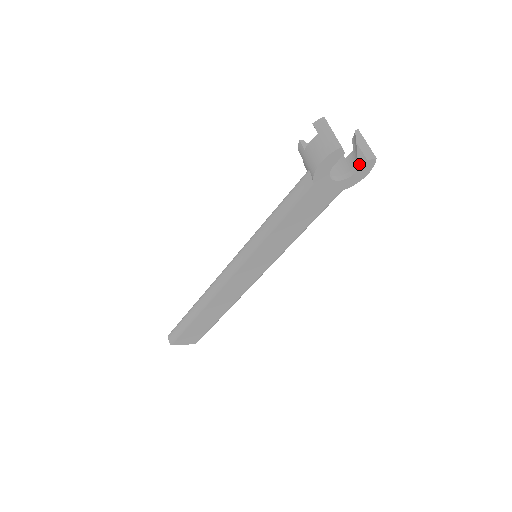
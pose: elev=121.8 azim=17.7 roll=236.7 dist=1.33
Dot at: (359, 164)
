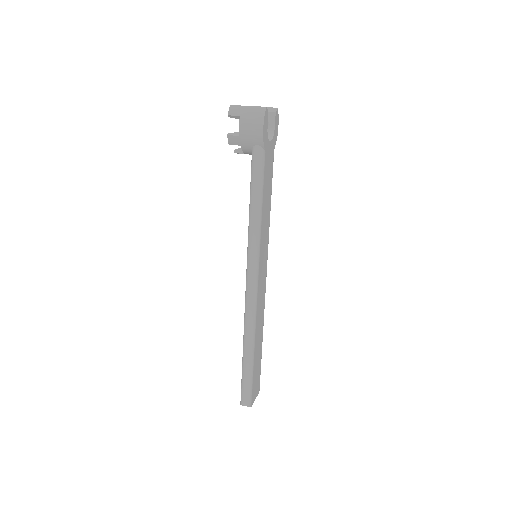
Dot at: (272, 120)
